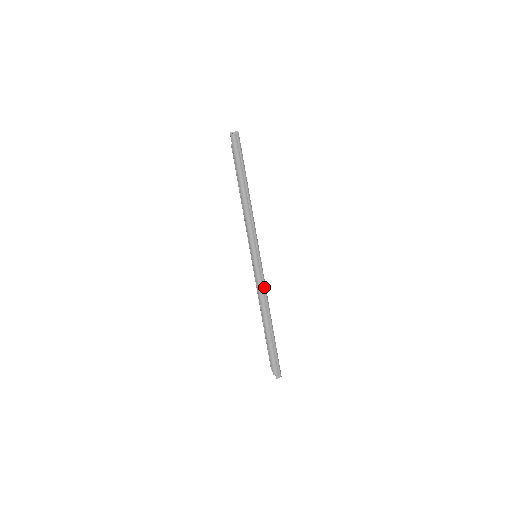
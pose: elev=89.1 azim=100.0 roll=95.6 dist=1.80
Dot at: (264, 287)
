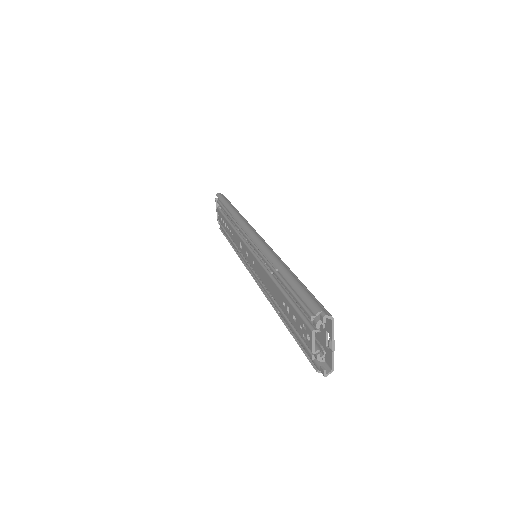
Dot at: (270, 248)
